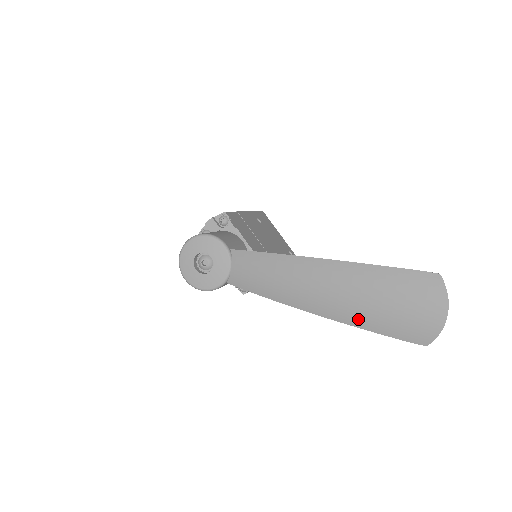
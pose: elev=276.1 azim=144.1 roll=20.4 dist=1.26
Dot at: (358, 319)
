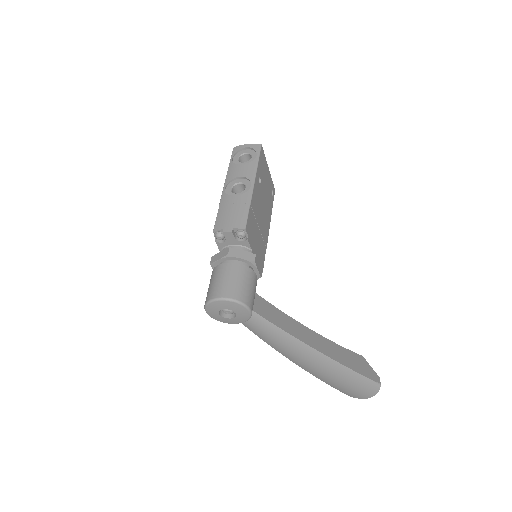
Dot at: (321, 378)
